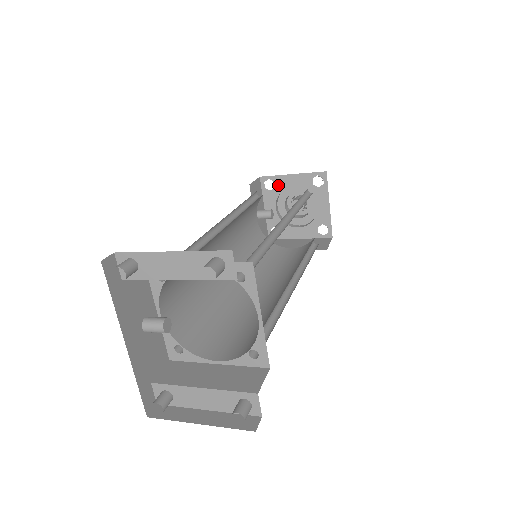
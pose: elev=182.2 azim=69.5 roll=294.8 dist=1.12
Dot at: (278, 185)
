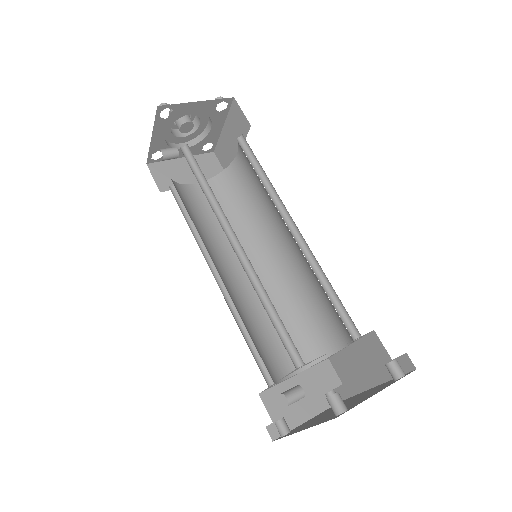
Dot at: (177, 113)
